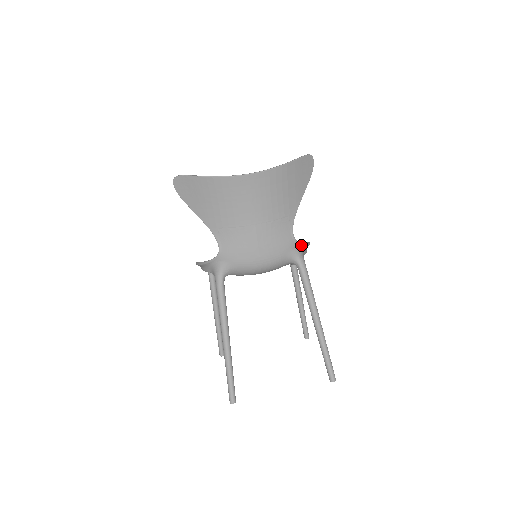
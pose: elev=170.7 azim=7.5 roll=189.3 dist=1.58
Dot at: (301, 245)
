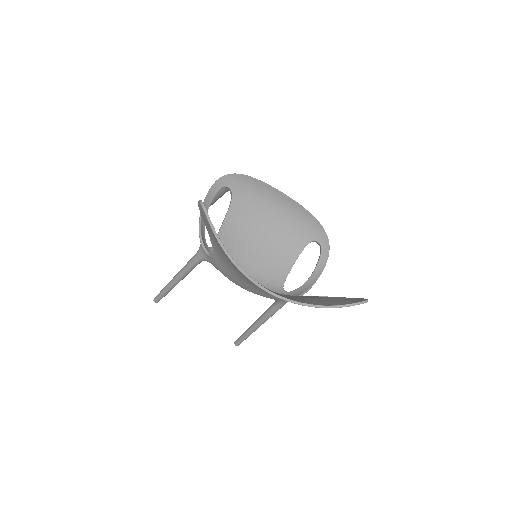
Dot at: occluded
